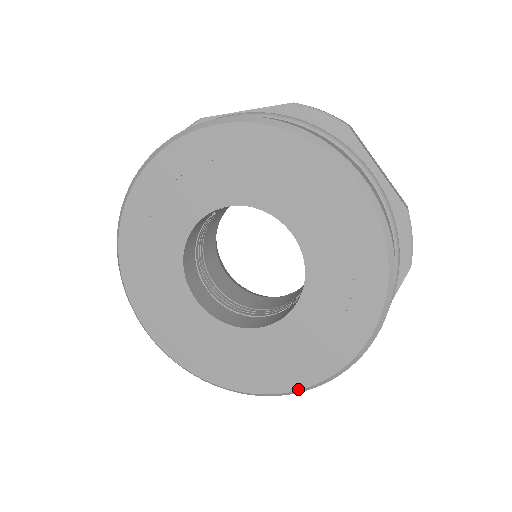
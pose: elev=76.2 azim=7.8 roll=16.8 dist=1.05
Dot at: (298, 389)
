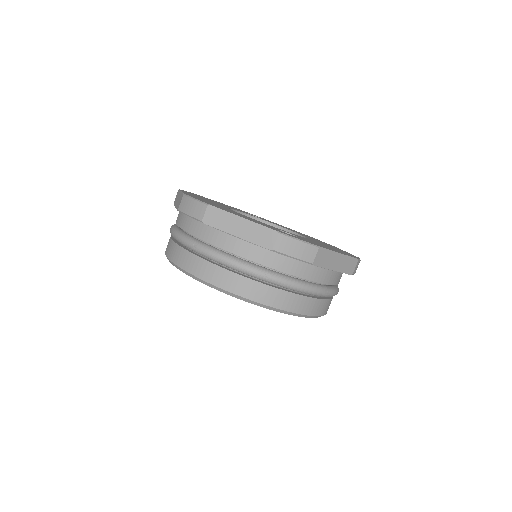
Dot at: occluded
